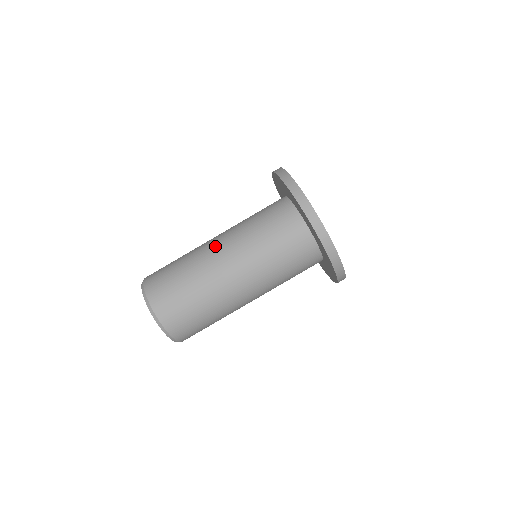
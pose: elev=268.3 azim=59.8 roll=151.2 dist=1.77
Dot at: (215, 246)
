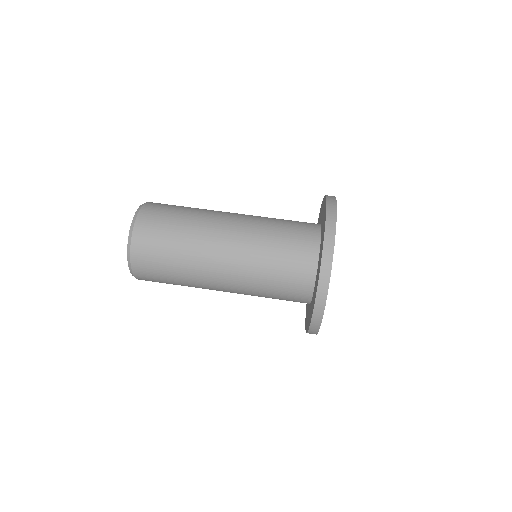
Dot at: (223, 233)
